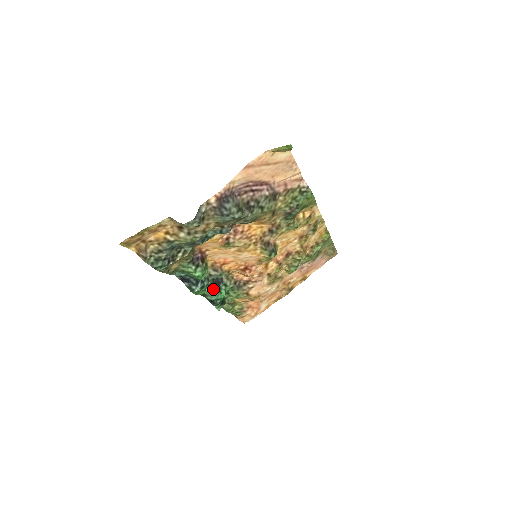
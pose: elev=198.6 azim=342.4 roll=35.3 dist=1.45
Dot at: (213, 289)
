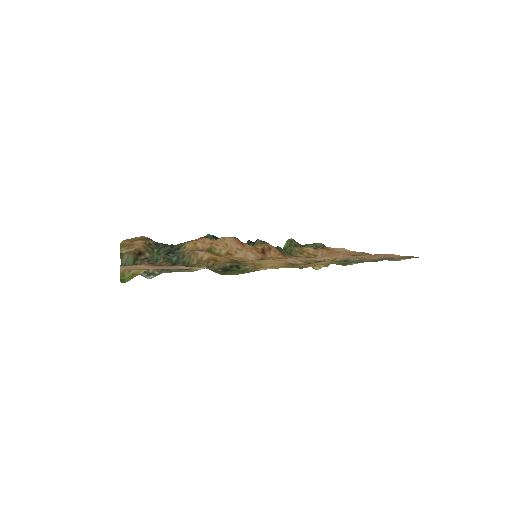
Dot at: occluded
